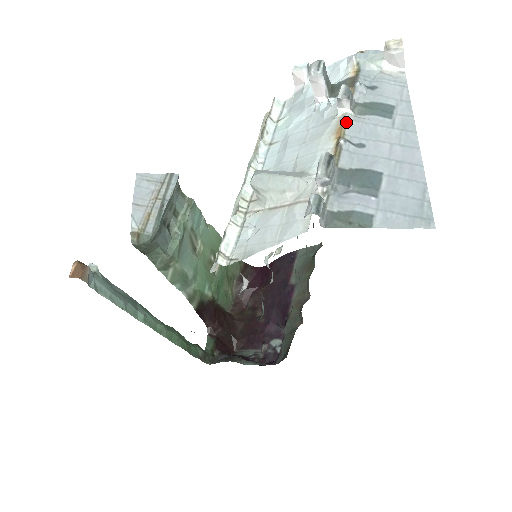
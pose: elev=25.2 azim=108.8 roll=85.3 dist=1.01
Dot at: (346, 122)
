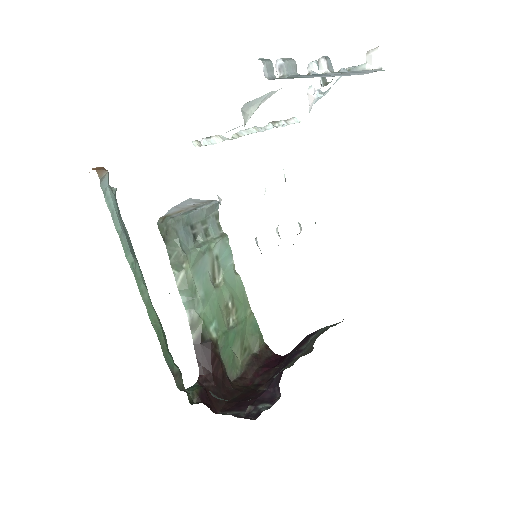
Dot at: occluded
